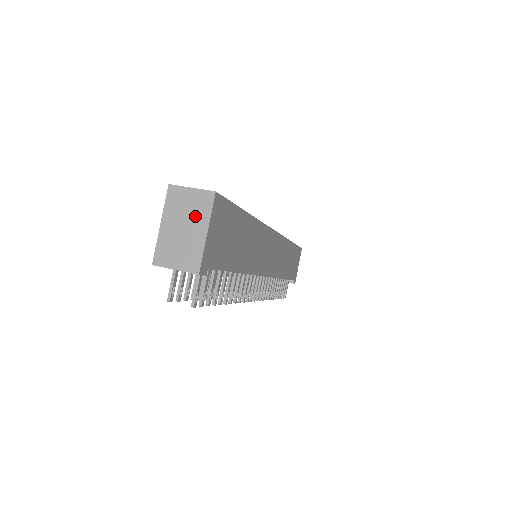
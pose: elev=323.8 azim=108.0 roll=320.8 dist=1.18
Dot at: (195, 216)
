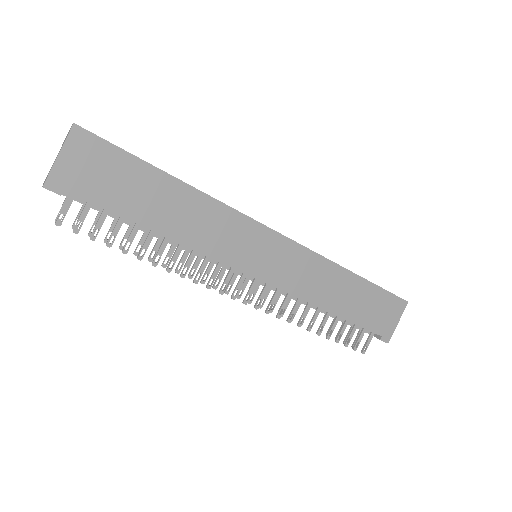
Dot at: occluded
